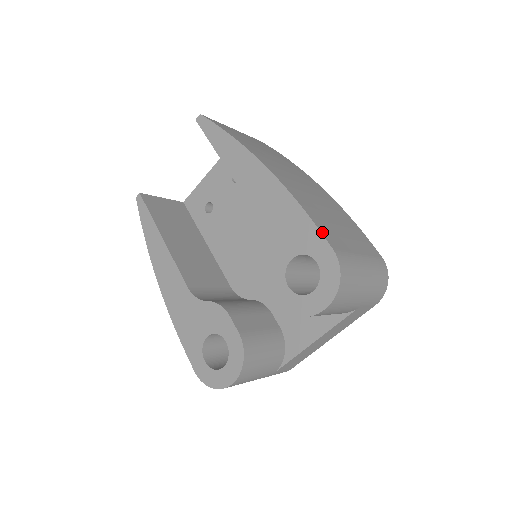
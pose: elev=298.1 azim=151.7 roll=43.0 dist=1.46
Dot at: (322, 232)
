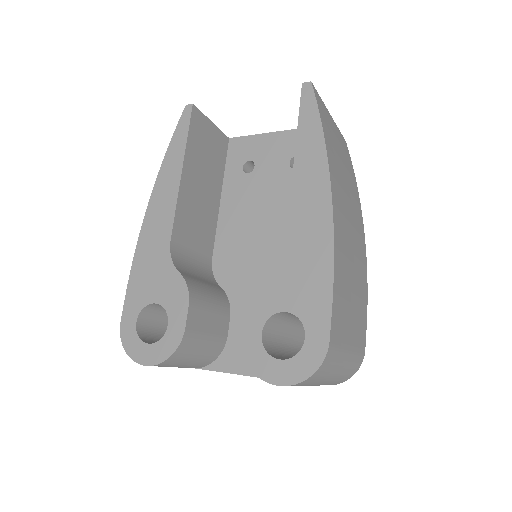
Dot at: (333, 314)
